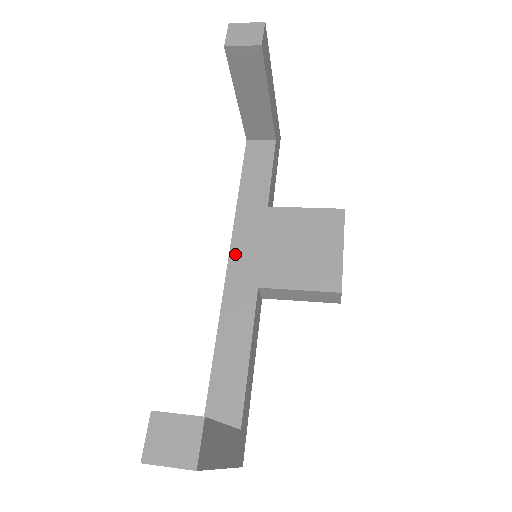
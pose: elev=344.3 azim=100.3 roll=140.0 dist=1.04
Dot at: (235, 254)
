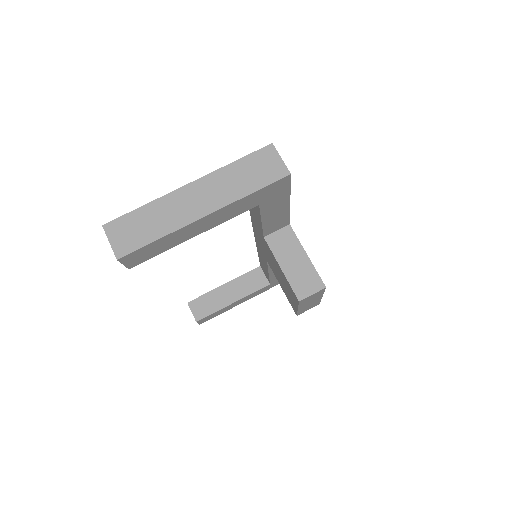
Dot at: (255, 234)
